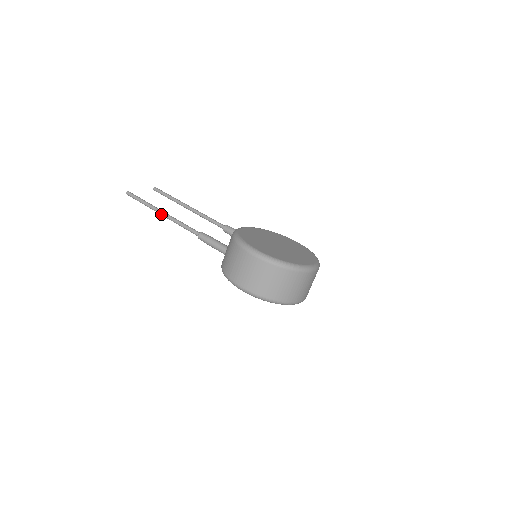
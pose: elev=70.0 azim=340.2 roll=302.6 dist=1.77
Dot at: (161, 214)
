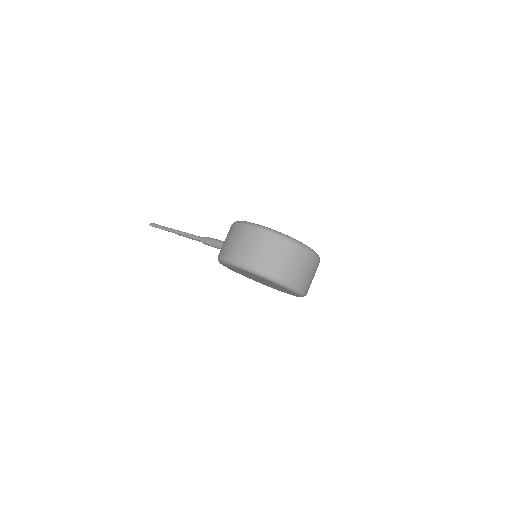
Dot at: (175, 232)
